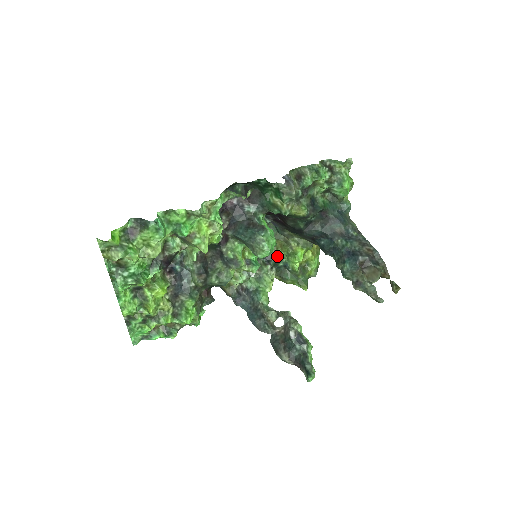
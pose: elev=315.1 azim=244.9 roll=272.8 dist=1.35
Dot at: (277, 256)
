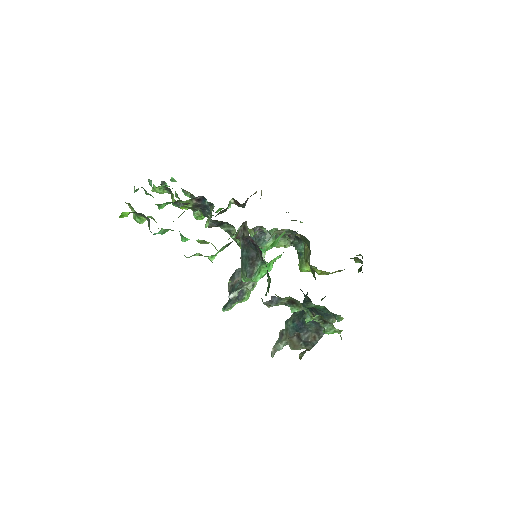
Dot at: (303, 244)
